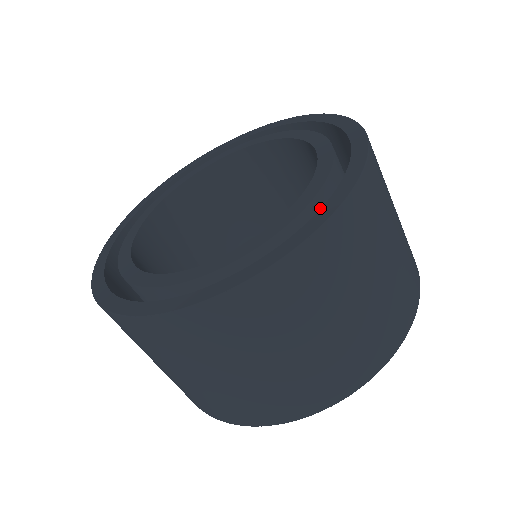
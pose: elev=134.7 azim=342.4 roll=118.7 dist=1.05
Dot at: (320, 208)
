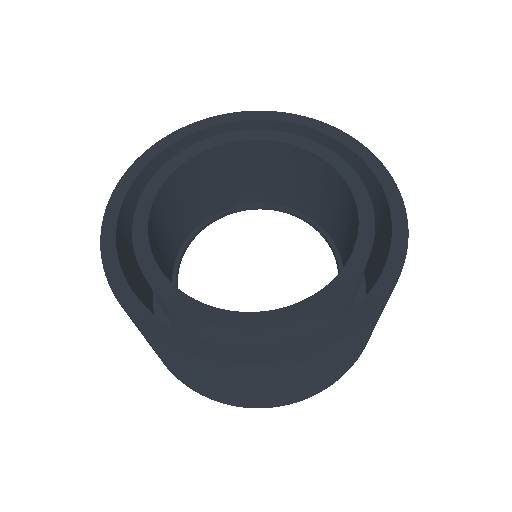
Dot at: (320, 315)
